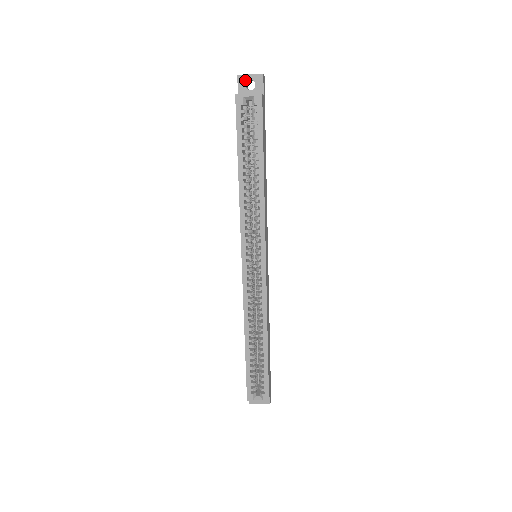
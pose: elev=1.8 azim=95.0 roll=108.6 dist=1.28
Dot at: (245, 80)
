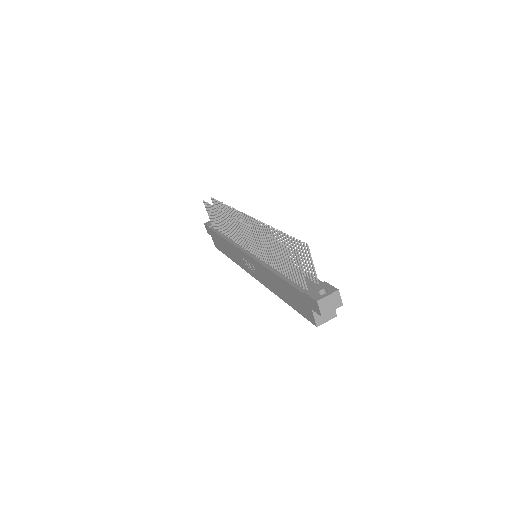
Dot at: (325, 312)
